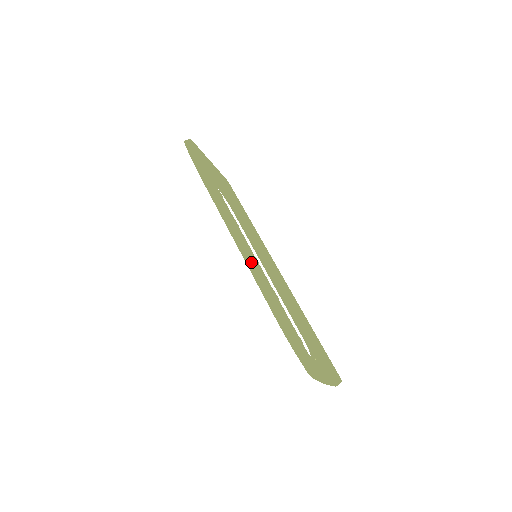
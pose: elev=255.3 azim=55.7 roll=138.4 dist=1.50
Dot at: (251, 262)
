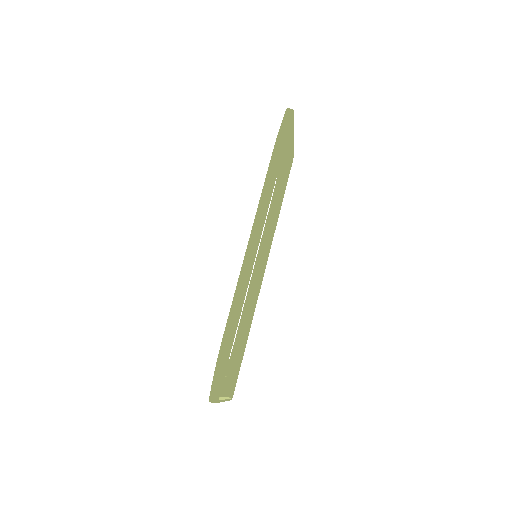
Dot at: (245, 273)
